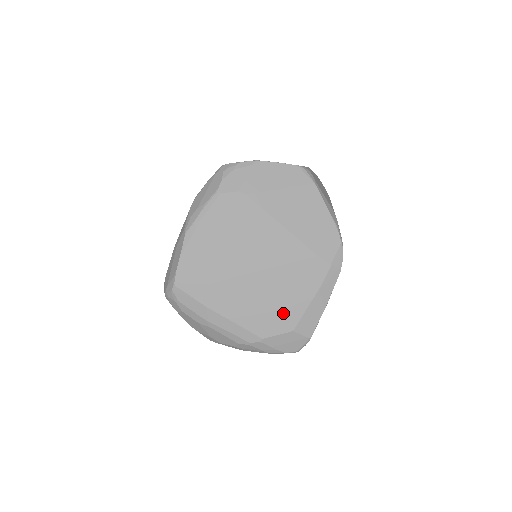
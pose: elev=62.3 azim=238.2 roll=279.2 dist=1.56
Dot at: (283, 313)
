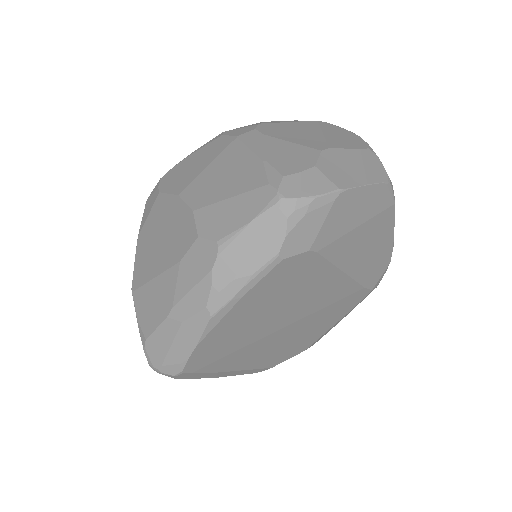
Dot at: (303, 343)
